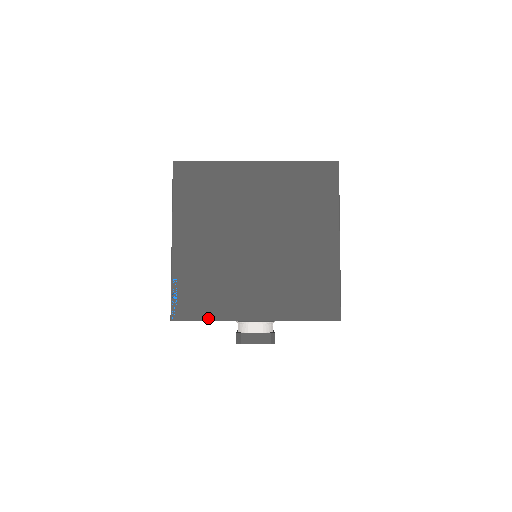
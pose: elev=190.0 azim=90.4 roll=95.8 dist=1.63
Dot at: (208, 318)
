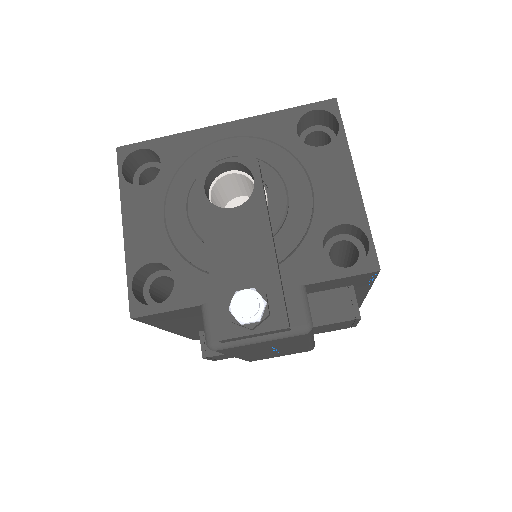
Dot at: (164, 138)
